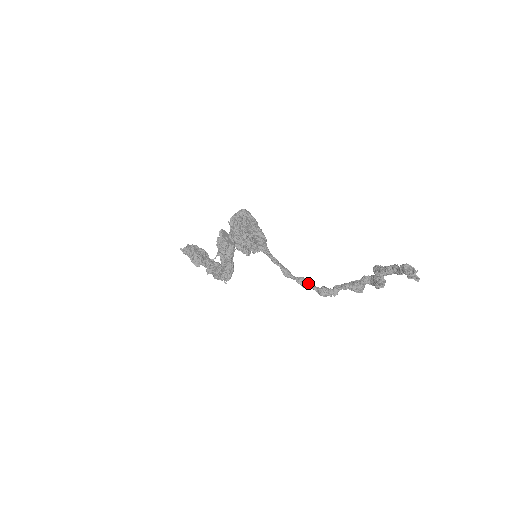
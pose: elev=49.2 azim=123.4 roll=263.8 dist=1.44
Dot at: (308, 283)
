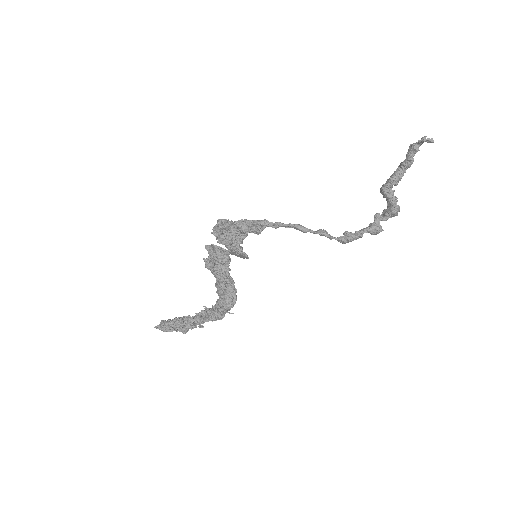
Dot at: occluded
